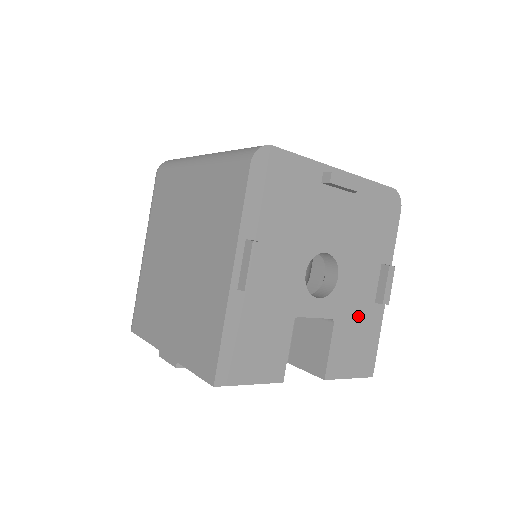
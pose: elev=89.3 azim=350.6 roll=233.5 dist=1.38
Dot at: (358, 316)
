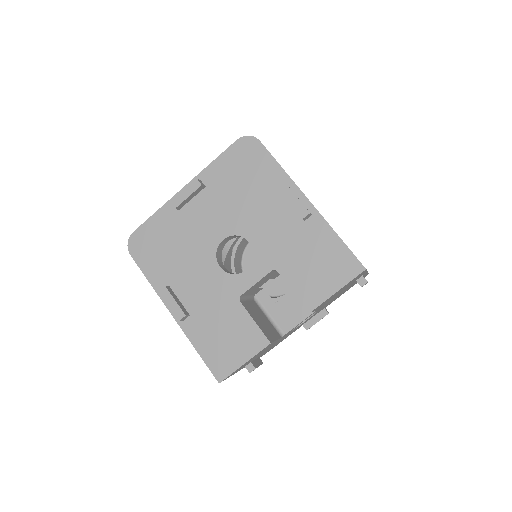
Dot at: (297, 245)
